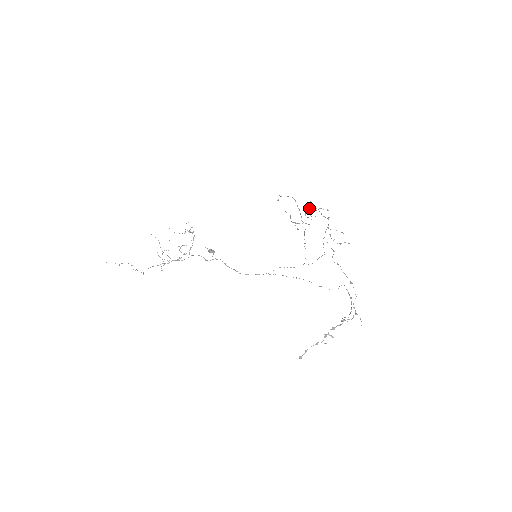
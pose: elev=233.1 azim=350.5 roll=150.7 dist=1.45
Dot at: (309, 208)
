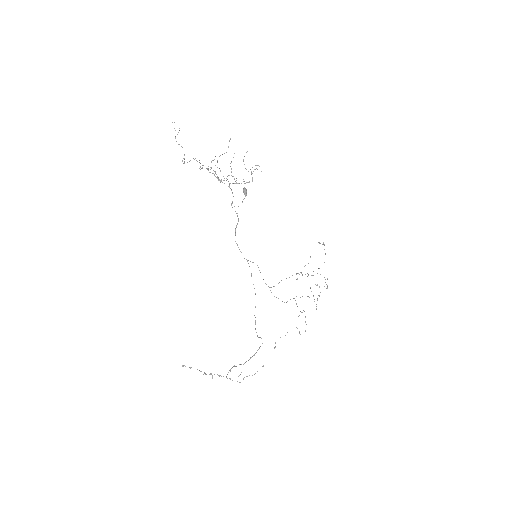
Dot at: occluded
